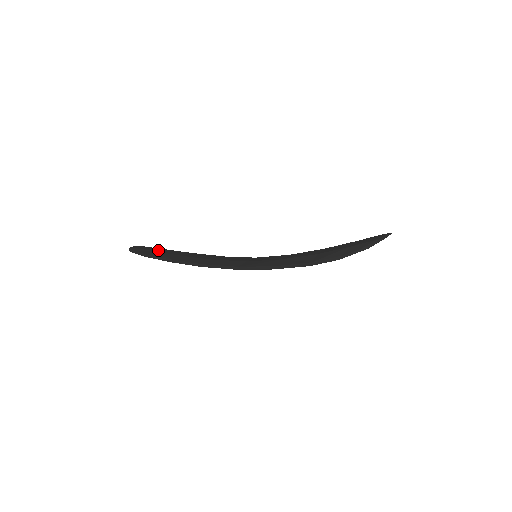
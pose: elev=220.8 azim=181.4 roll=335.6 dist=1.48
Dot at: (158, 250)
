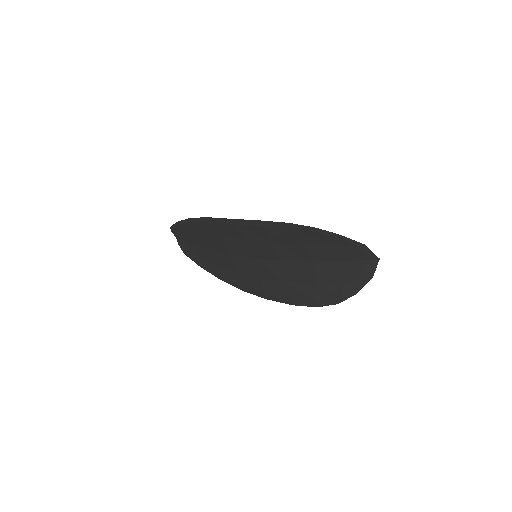
Dot at: occluded
